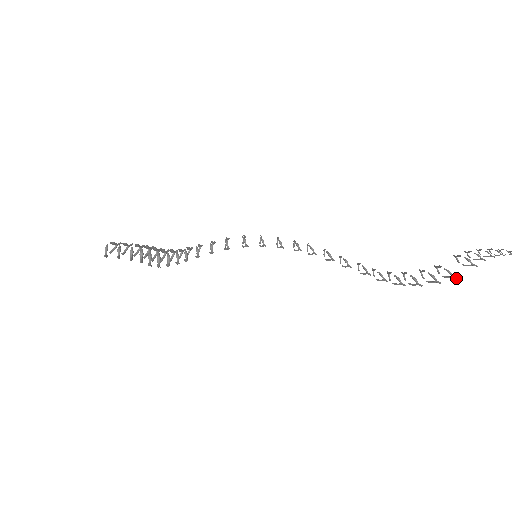
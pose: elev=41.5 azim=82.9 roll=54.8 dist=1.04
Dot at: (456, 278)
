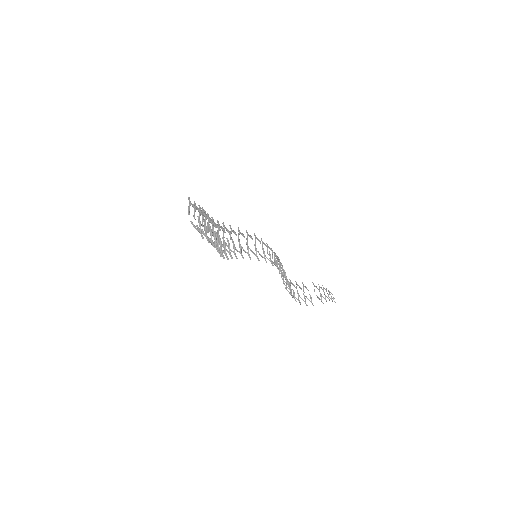
Dot at: (313, 305)
